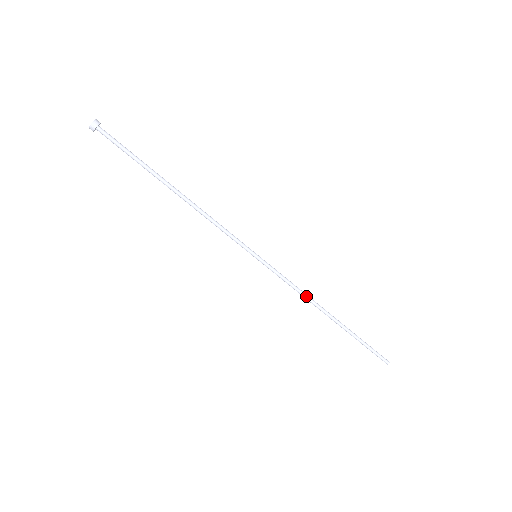
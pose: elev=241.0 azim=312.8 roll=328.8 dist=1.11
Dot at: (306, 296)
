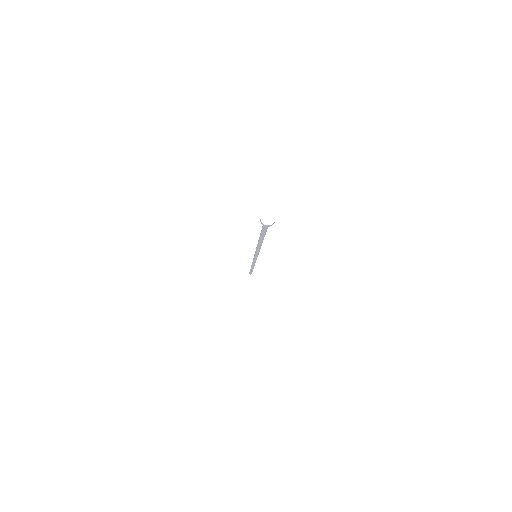
Dot at: occluded
